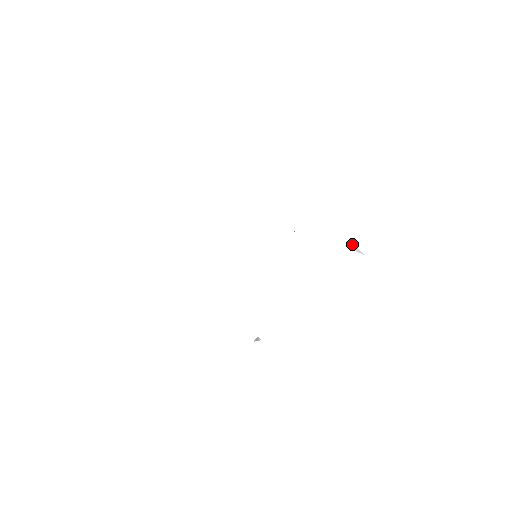
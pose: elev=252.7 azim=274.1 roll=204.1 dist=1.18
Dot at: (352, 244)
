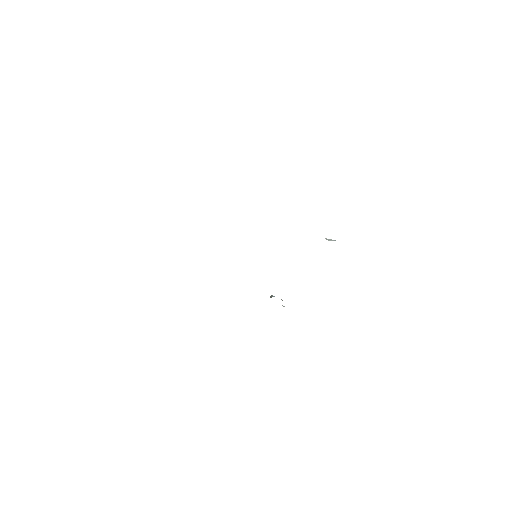
Dot at: (325, 238)
